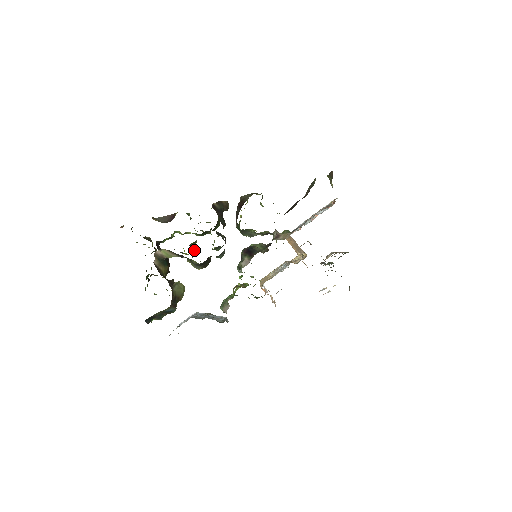
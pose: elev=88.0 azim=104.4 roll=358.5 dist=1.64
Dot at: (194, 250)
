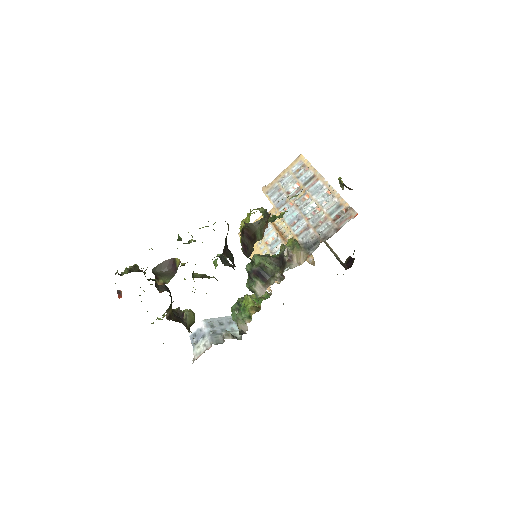
Dot at: (194, 274)
